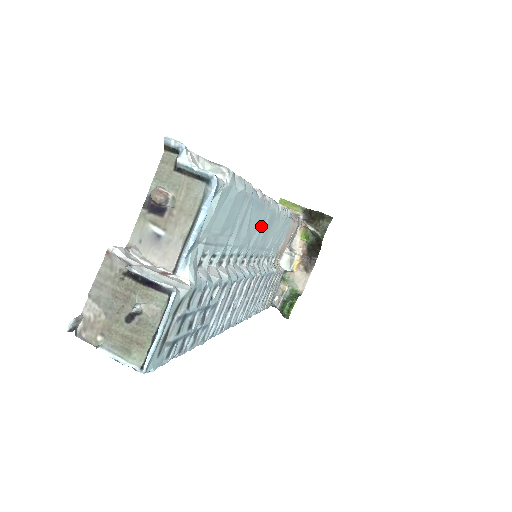
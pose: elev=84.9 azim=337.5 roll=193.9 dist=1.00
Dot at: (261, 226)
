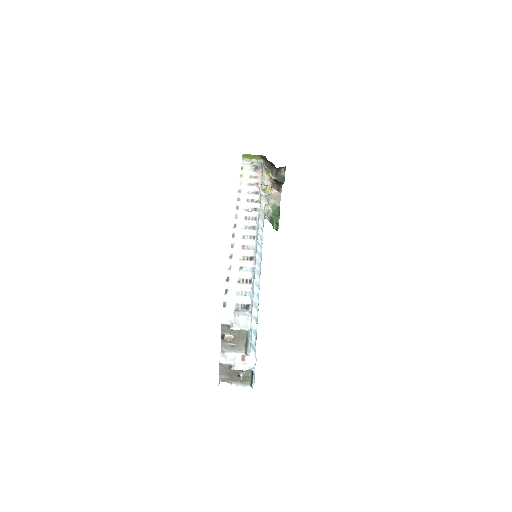
Dot at: occluded
